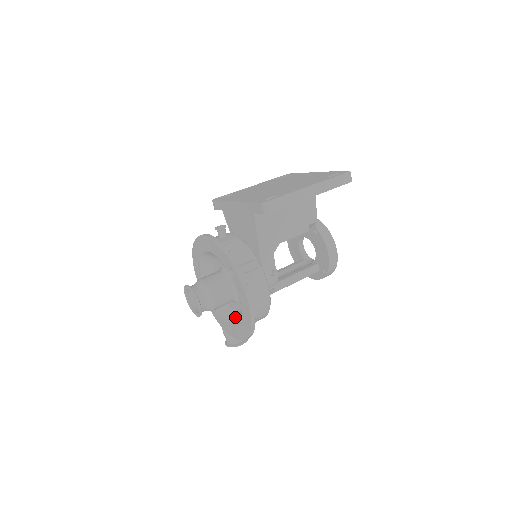
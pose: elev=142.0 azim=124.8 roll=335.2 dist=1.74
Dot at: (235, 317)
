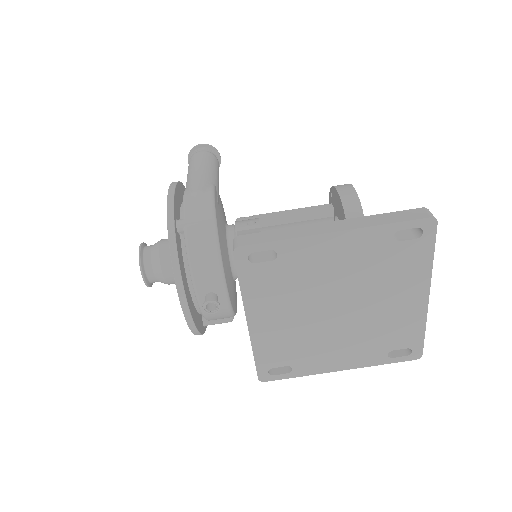
Dot at: occluded
